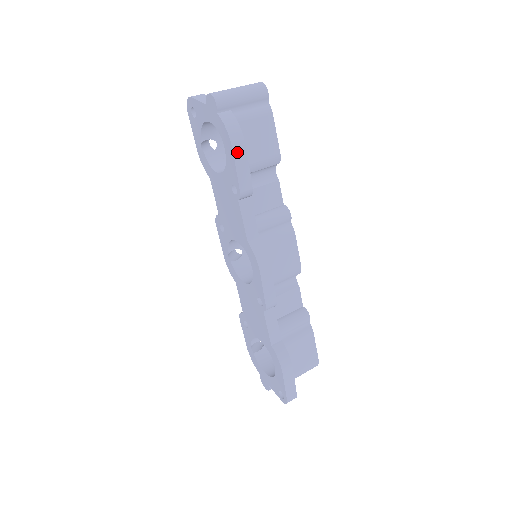
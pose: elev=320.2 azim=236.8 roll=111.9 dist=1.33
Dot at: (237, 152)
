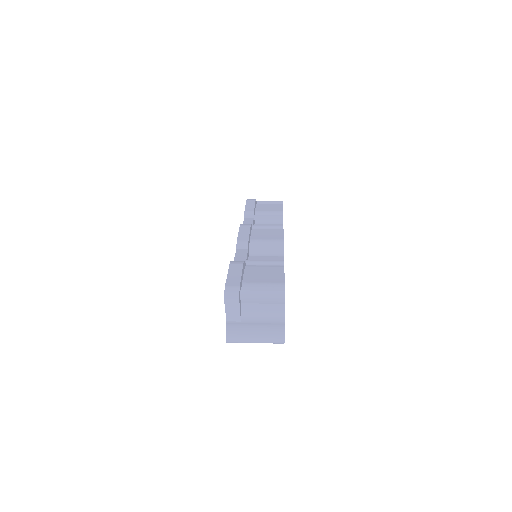
Dot at: (249, 202)
